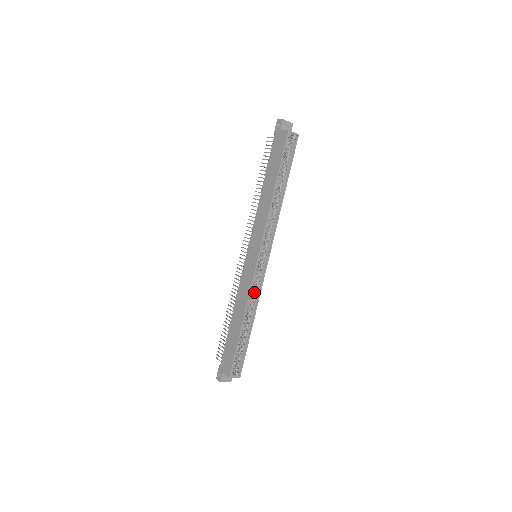
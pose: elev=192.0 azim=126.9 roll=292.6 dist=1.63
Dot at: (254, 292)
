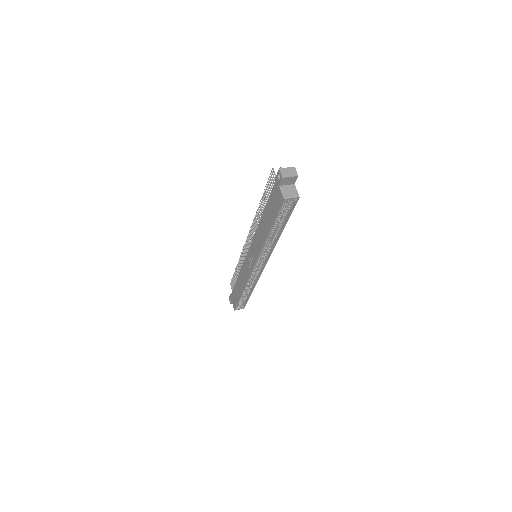
Dot at: (253, 278)
